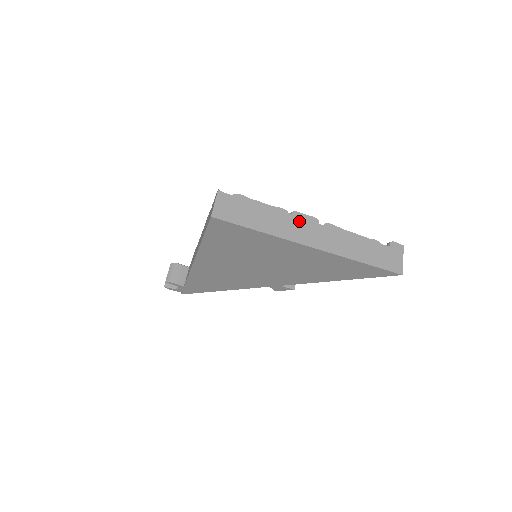
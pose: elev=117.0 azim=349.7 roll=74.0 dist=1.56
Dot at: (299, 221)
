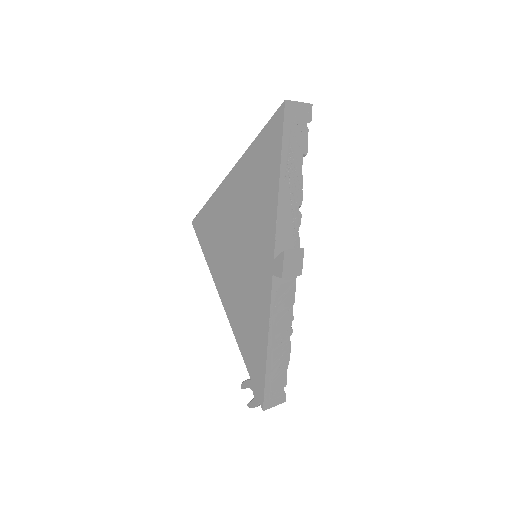
Dot at: occluded
